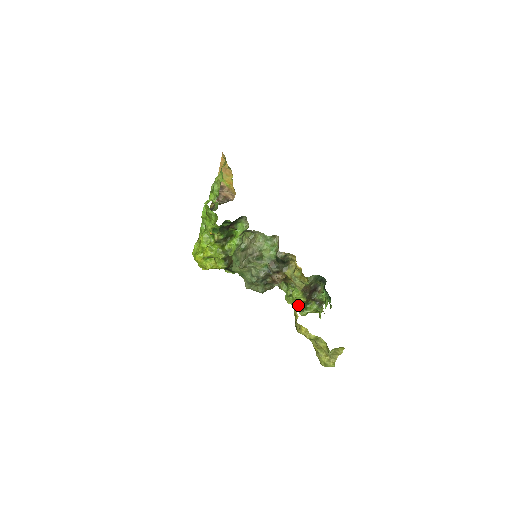
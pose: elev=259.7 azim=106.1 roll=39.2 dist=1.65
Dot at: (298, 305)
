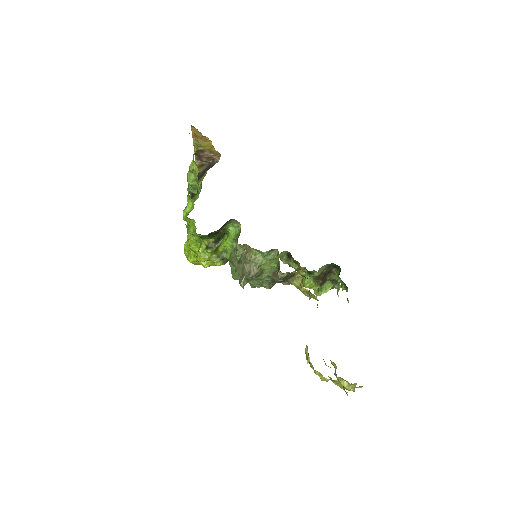
Dot at: occluded
